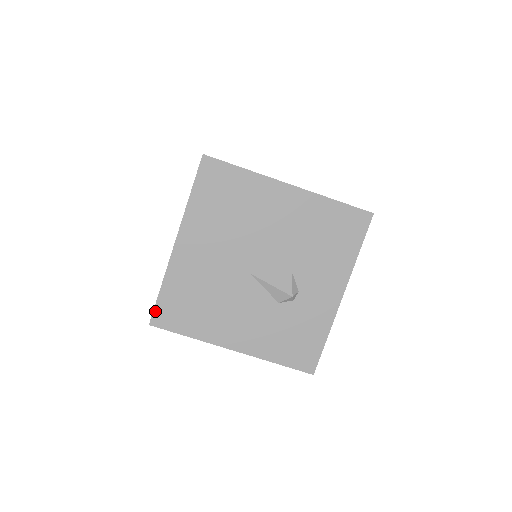
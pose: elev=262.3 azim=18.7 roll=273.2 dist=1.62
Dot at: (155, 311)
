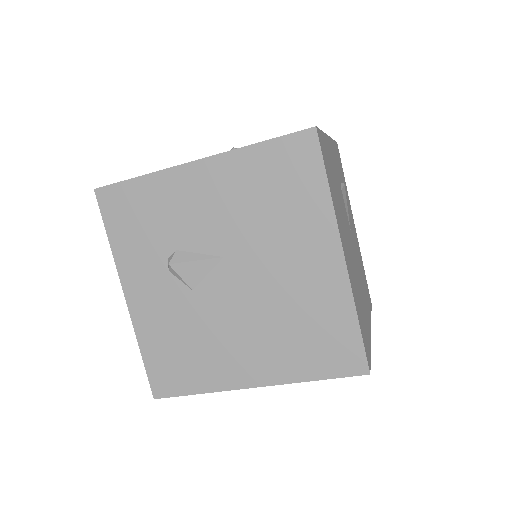
Dot at: (171, 396)
